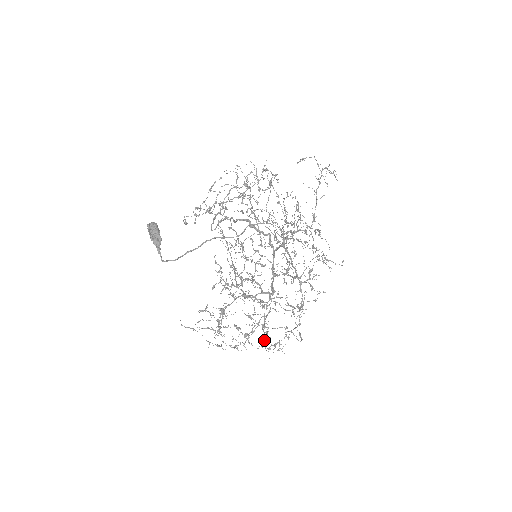
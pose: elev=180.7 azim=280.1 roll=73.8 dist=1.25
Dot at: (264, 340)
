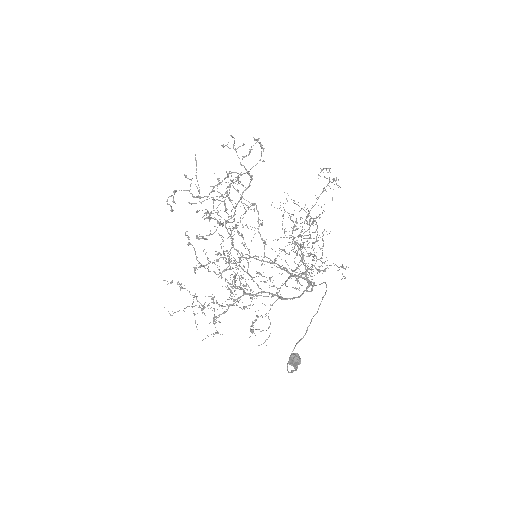
Dot at: occluded
